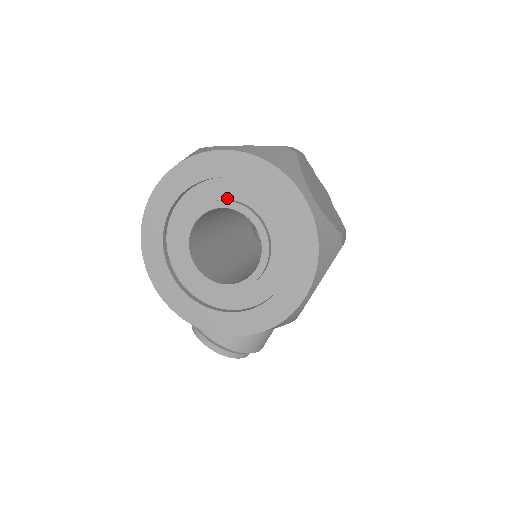
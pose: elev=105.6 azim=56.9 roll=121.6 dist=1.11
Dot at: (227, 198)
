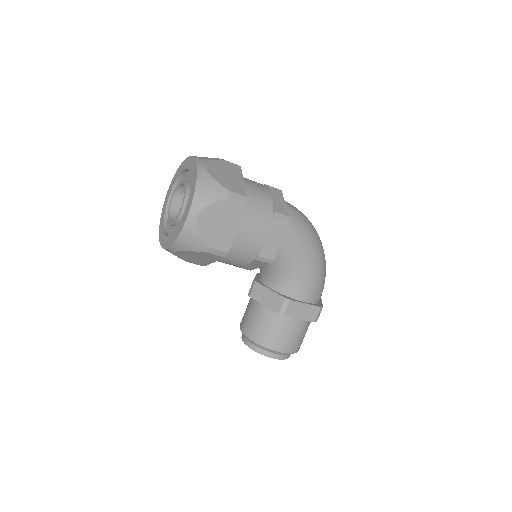
Dot at: occluded
